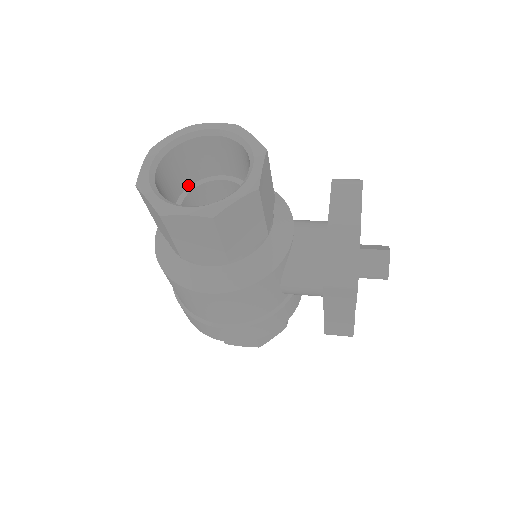
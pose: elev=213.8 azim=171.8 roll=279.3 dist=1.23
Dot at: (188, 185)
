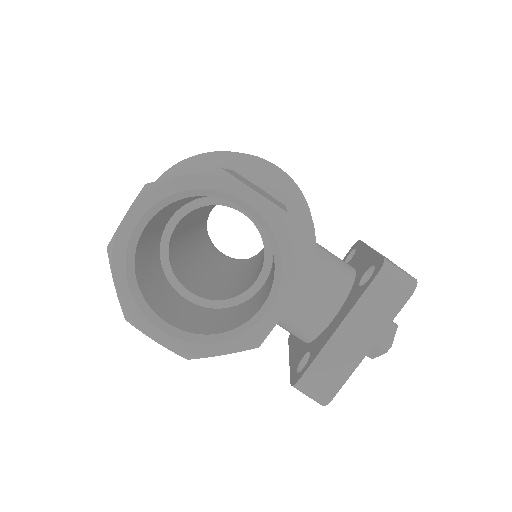
Dot at: occluded
